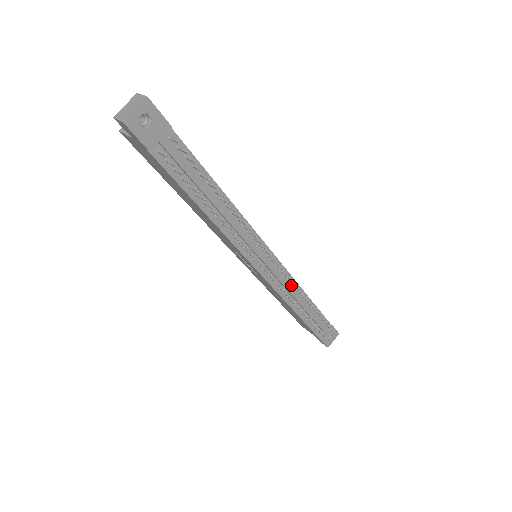
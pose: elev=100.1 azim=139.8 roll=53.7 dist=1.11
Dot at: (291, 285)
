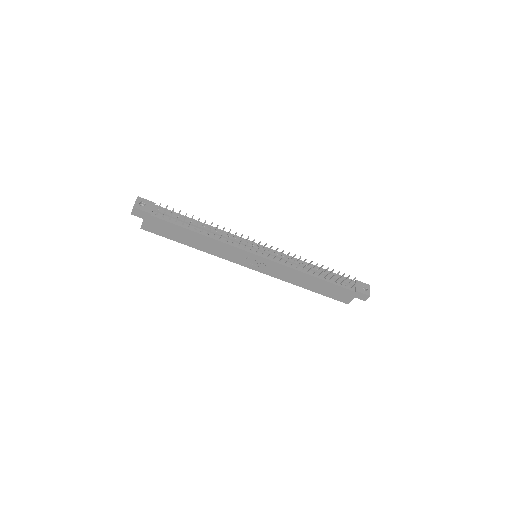
Dot at: (292, 260)
